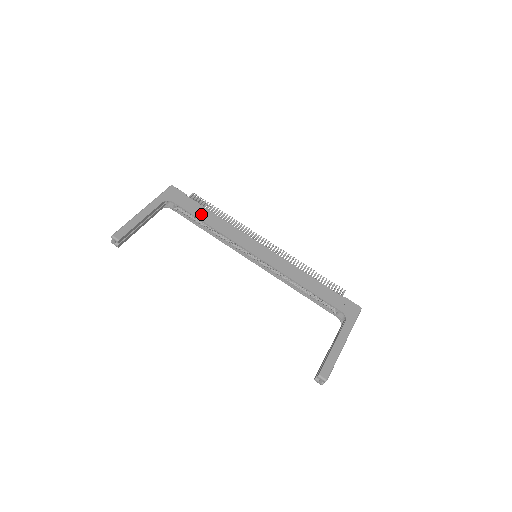
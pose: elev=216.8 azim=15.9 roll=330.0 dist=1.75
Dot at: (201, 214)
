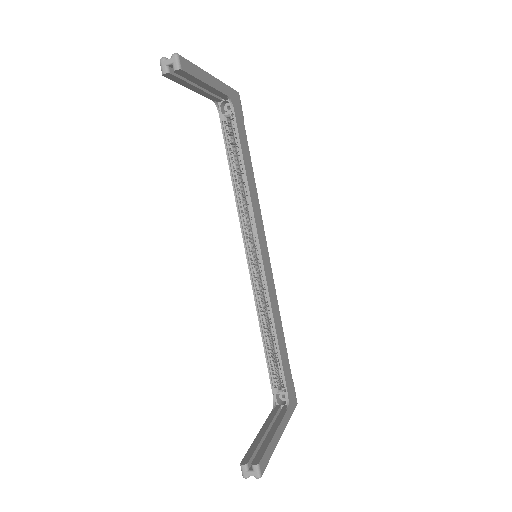
Dot at: (246, 155)
